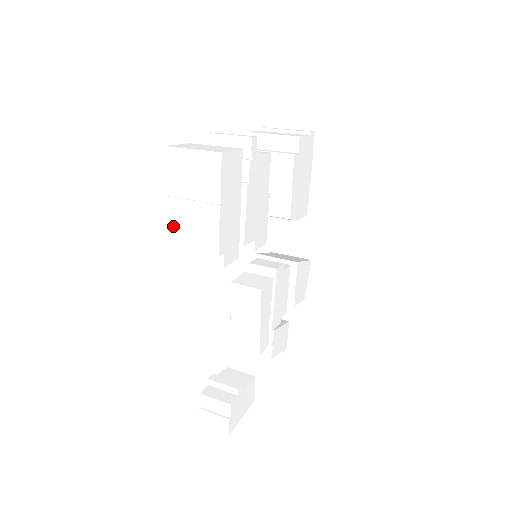
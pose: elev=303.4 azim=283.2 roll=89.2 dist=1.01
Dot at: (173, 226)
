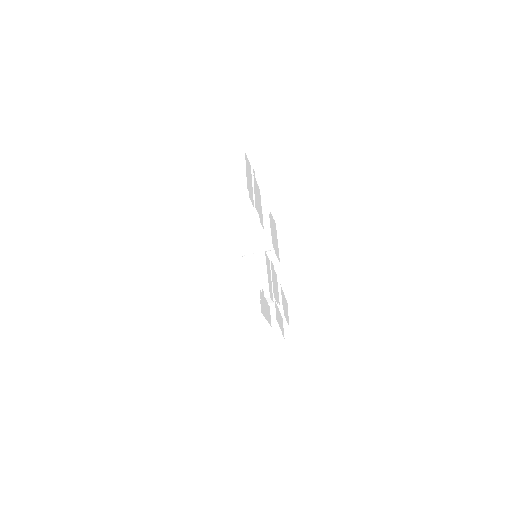
Dot at: (221, 186)
